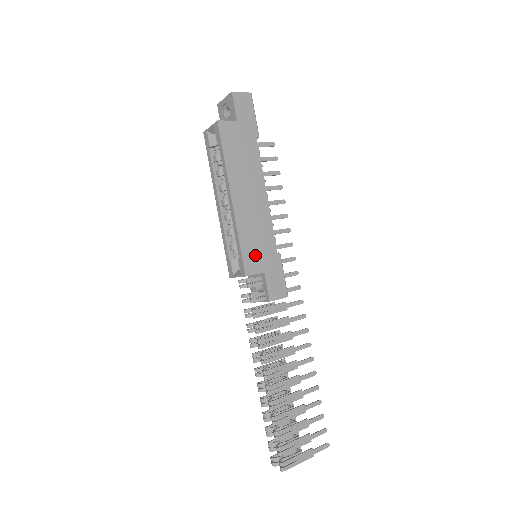
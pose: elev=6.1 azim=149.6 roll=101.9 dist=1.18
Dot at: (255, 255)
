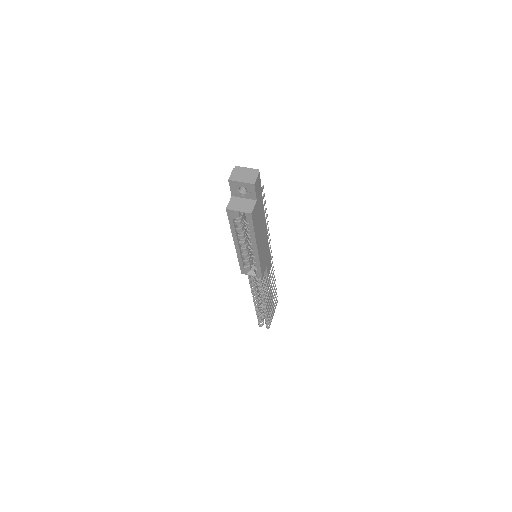
Dot at: (264, 263)
